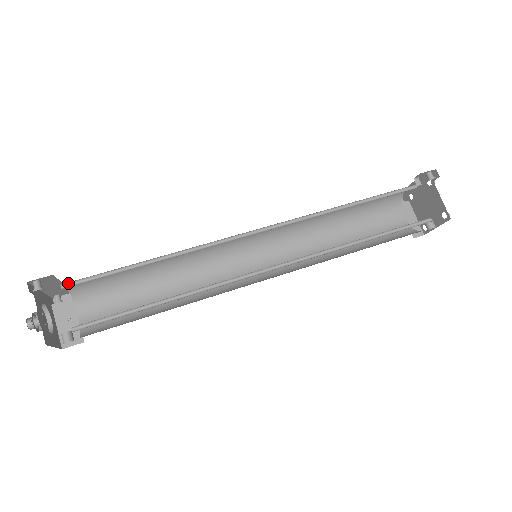
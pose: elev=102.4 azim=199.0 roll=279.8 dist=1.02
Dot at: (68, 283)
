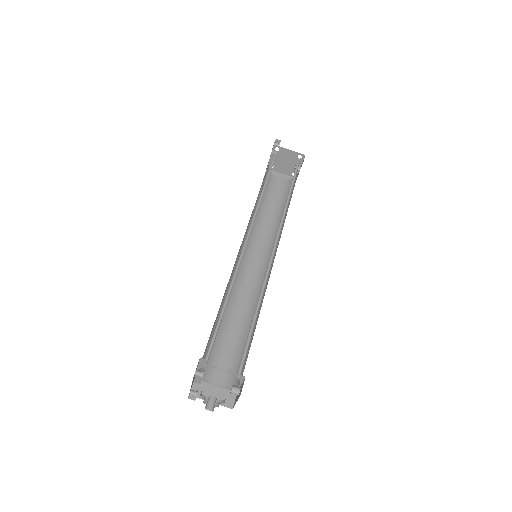
Dot at: occluded
